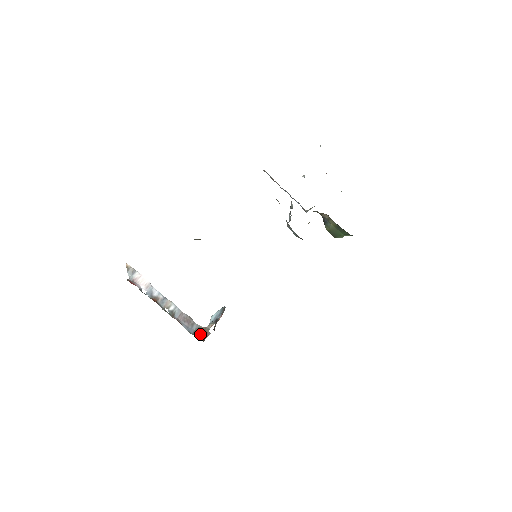
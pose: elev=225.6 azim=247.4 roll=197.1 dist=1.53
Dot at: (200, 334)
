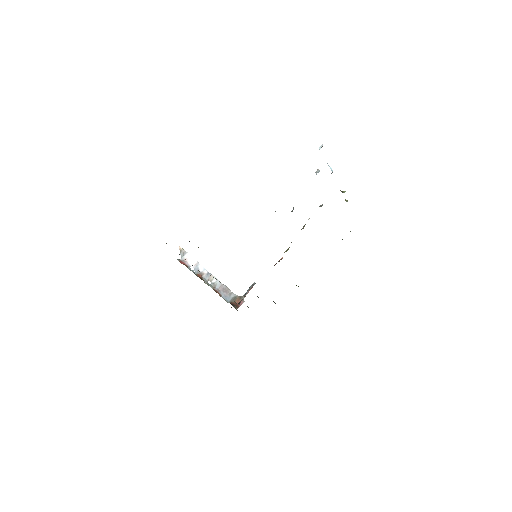
Dot at: (236, 302)
